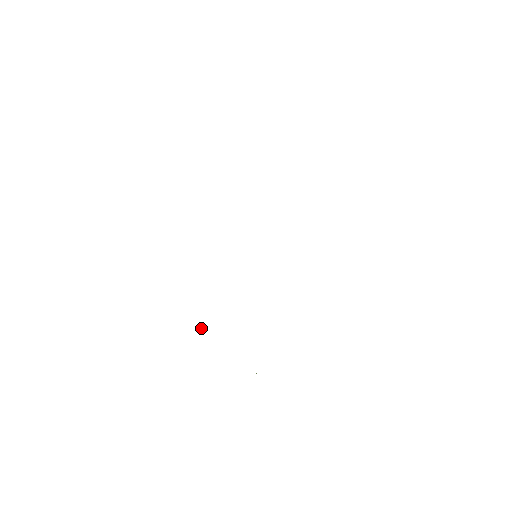
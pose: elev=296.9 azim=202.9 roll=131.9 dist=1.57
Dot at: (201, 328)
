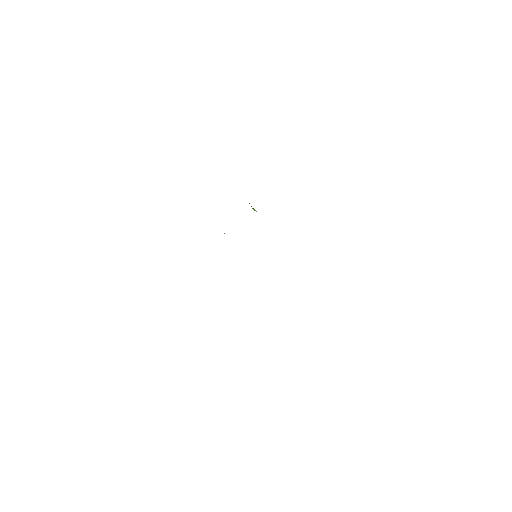
Dot at: occluded
